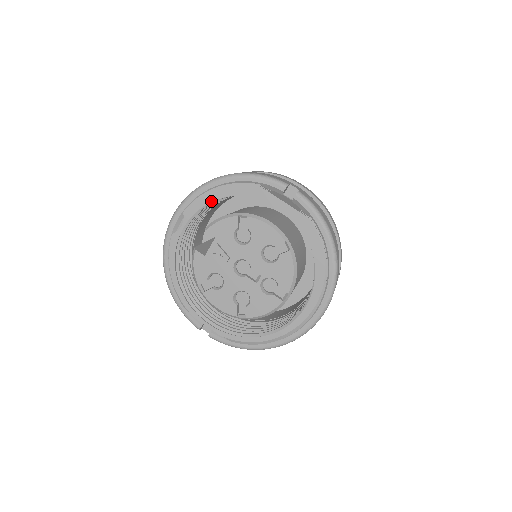
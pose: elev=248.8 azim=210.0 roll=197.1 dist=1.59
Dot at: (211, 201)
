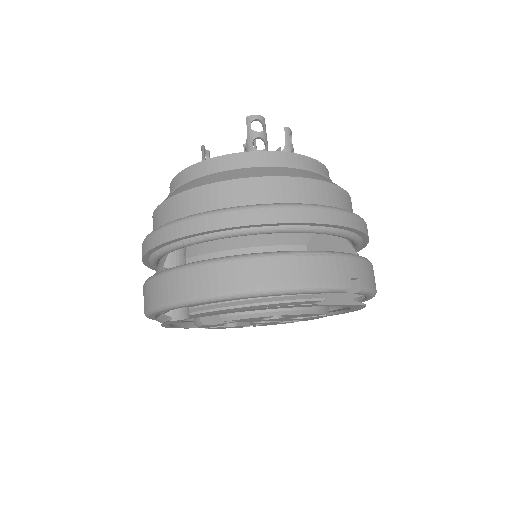
Dot at: occluded
